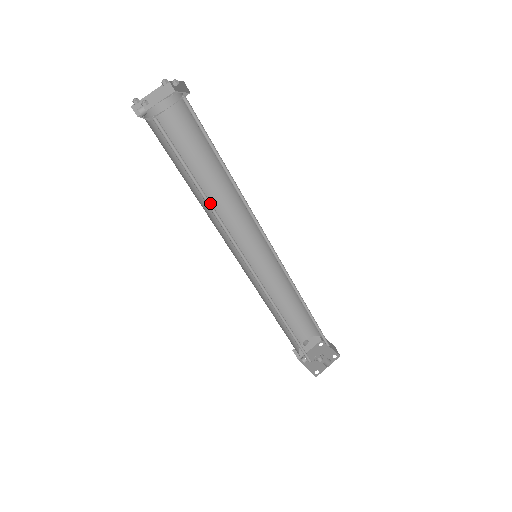
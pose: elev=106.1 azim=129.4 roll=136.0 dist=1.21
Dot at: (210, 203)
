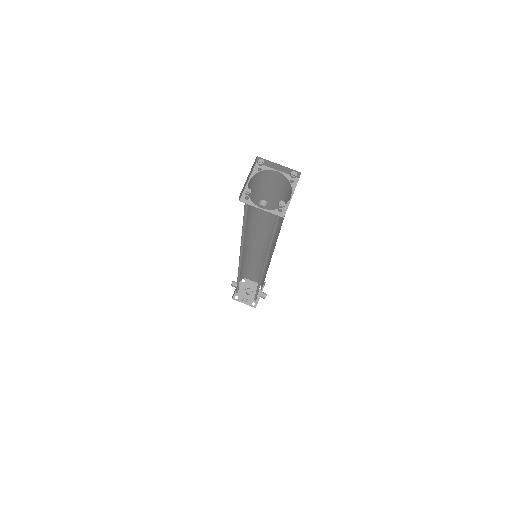
Dot at: (269, 245)
